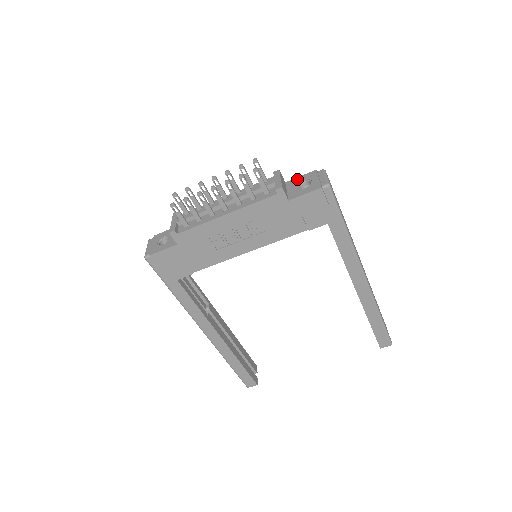
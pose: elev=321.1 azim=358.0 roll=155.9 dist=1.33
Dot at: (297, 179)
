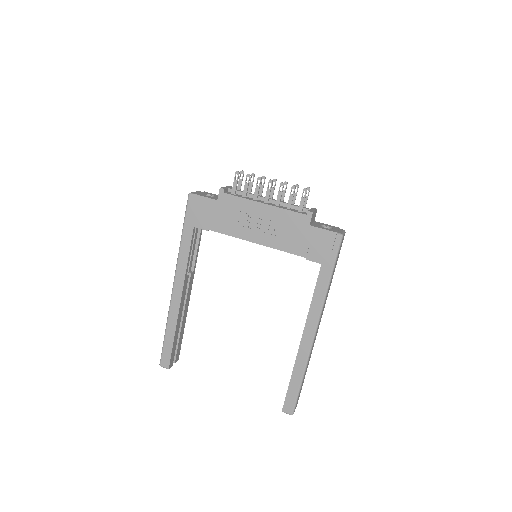
Dot at: (324, 224)
